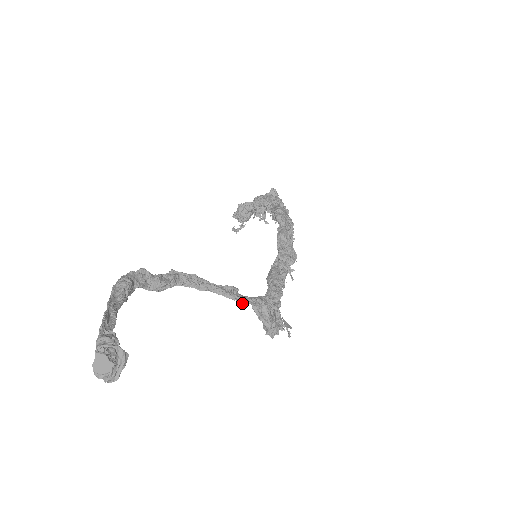
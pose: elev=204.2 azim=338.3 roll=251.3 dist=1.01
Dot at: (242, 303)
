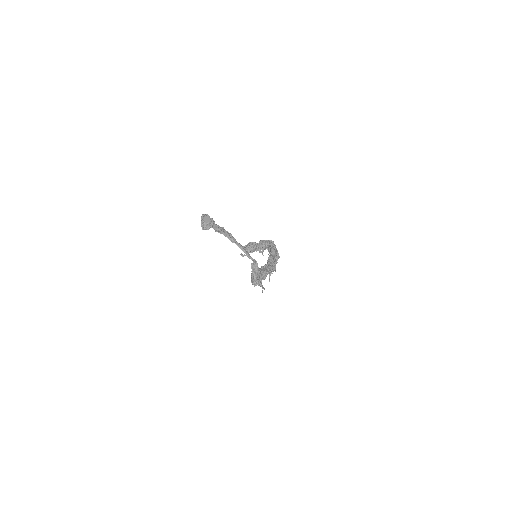
Dot at: (249, 257)
